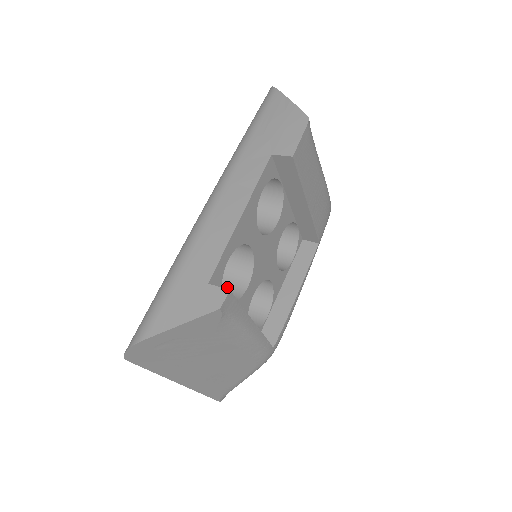
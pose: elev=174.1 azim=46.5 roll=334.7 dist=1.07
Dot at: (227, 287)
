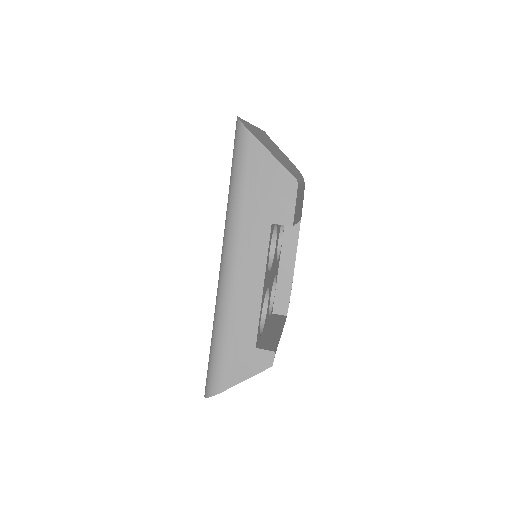
Dot at: occluded
